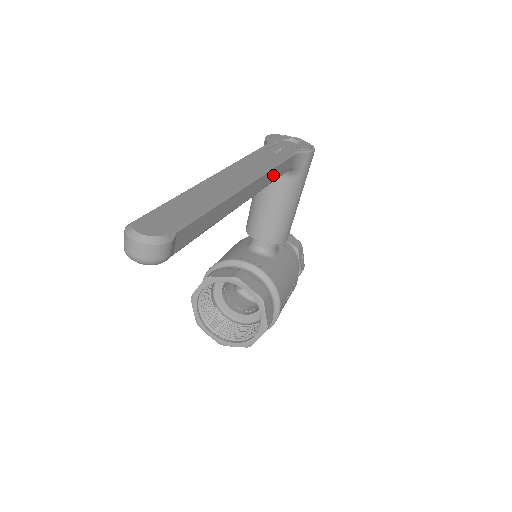
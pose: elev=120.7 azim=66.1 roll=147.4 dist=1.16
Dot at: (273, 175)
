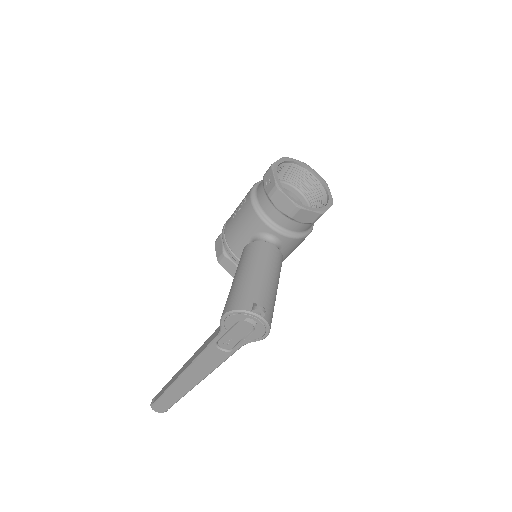
Dot at: occluded
